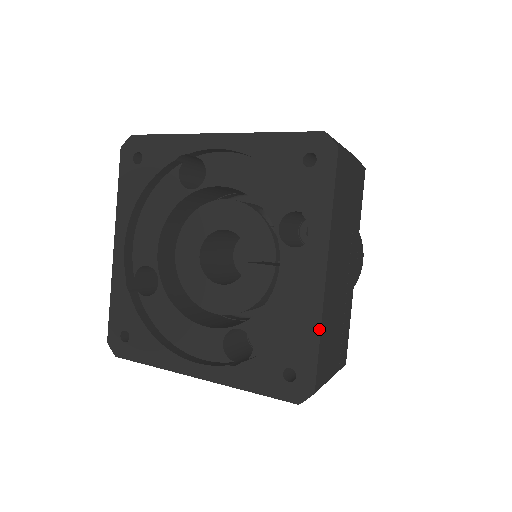
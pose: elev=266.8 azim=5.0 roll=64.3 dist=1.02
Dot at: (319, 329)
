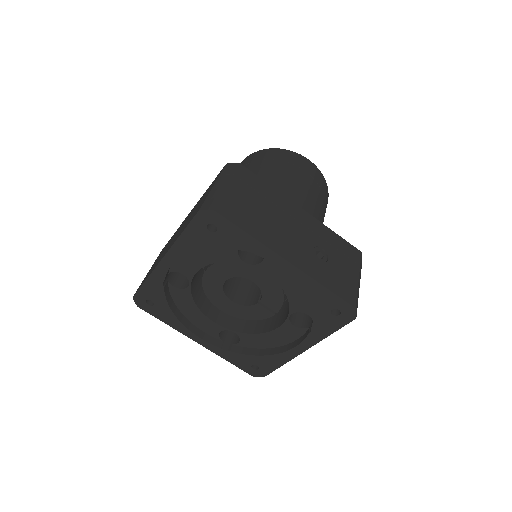
Dot at: occluded
